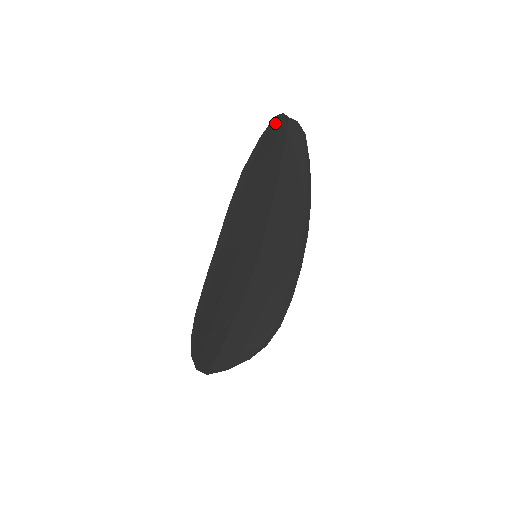
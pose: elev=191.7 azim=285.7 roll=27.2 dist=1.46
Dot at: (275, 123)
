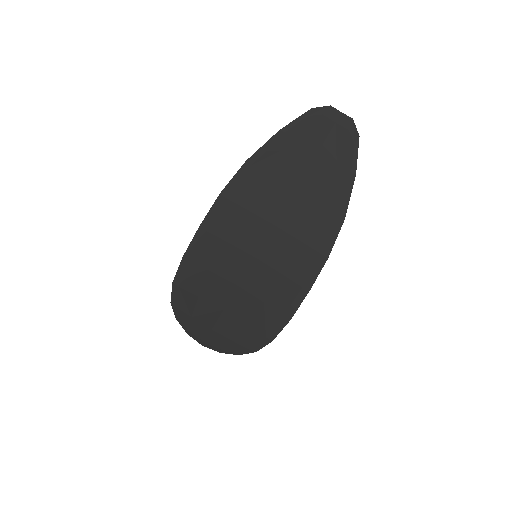
Dot at: (311, 116)
